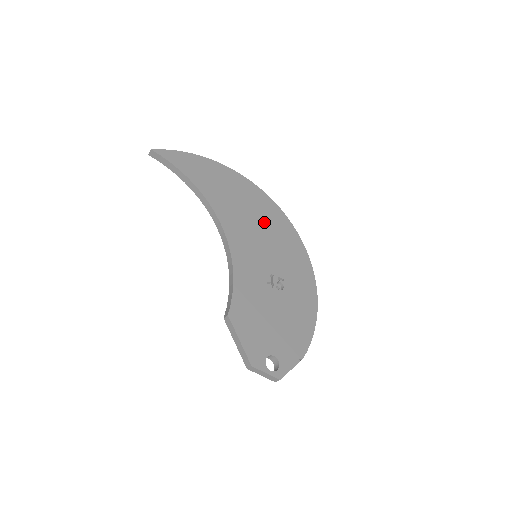
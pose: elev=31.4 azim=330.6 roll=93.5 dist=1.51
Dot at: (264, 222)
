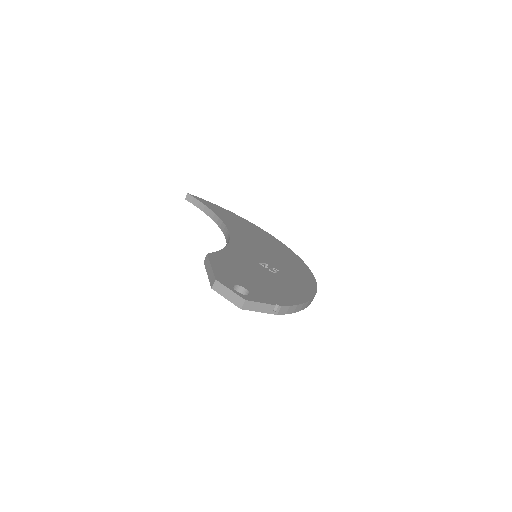
Dot at: (272, 248)
